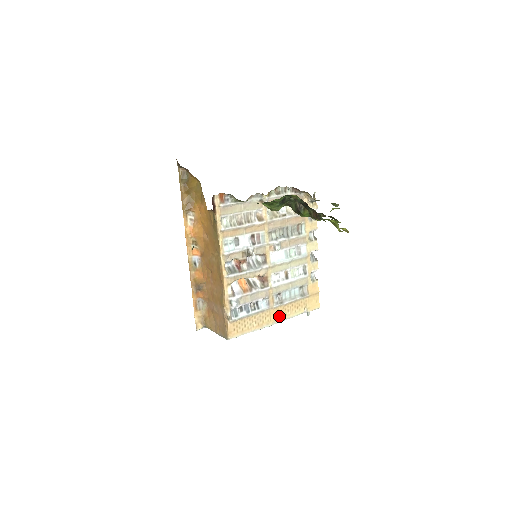
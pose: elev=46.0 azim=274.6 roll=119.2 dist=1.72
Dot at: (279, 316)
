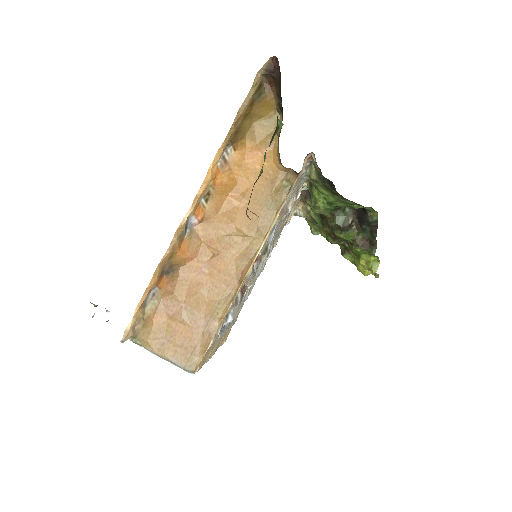
Dot at: (217, 346)
